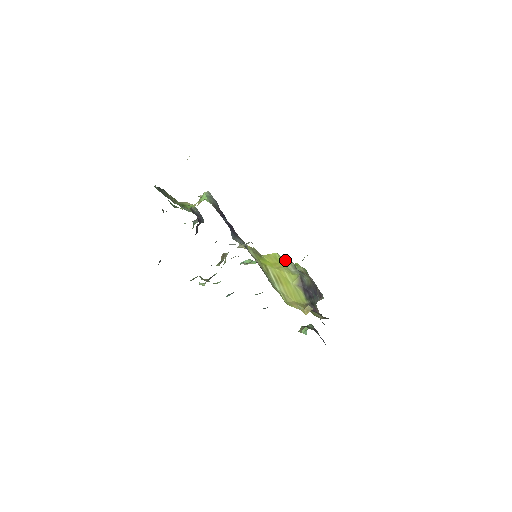
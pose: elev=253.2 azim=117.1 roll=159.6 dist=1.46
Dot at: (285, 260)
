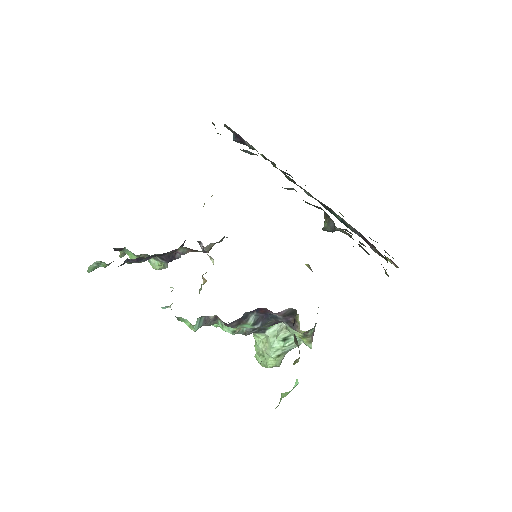
Dot at: occluded
